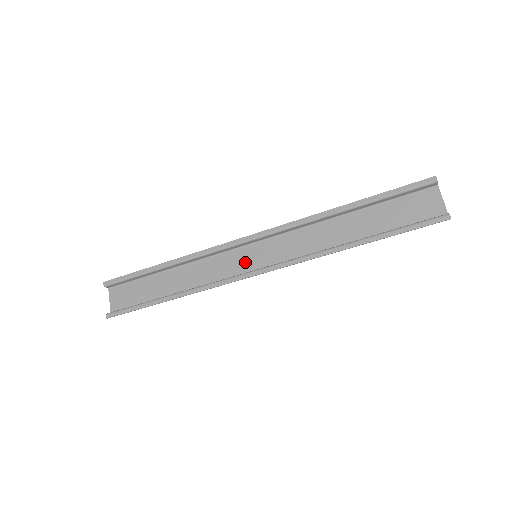
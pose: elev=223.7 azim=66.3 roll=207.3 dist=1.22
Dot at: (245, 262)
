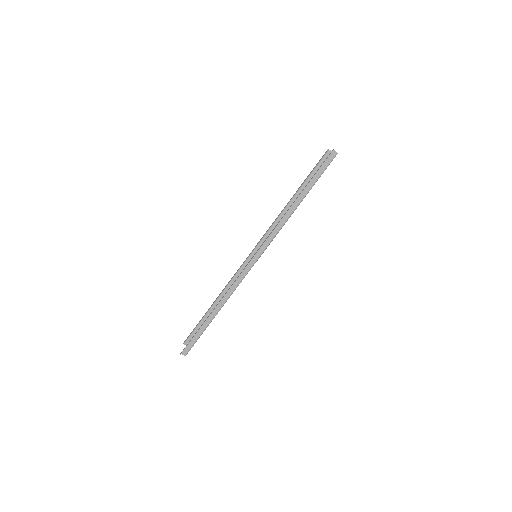
Dot at: occluded
